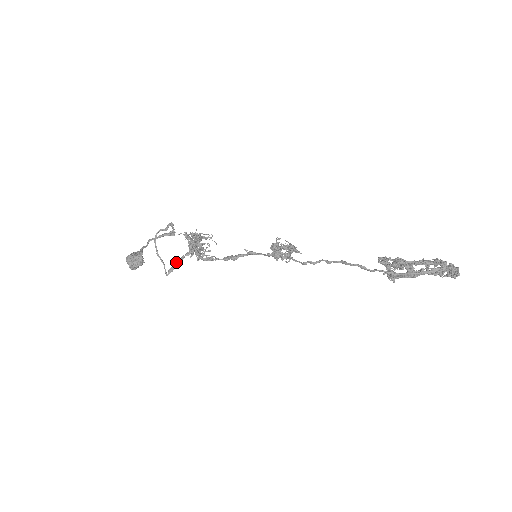
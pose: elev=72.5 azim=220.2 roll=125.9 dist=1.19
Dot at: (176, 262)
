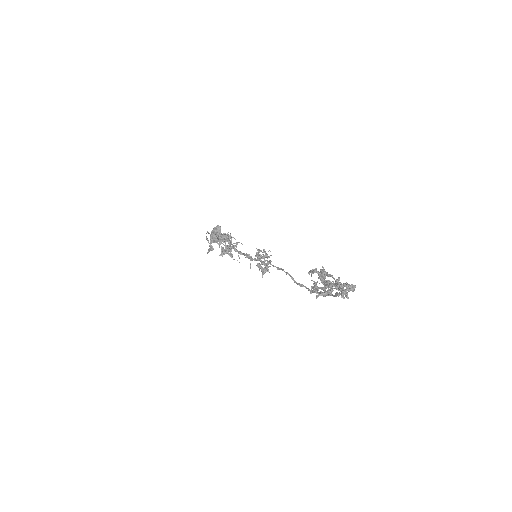
Dot at: occluded
